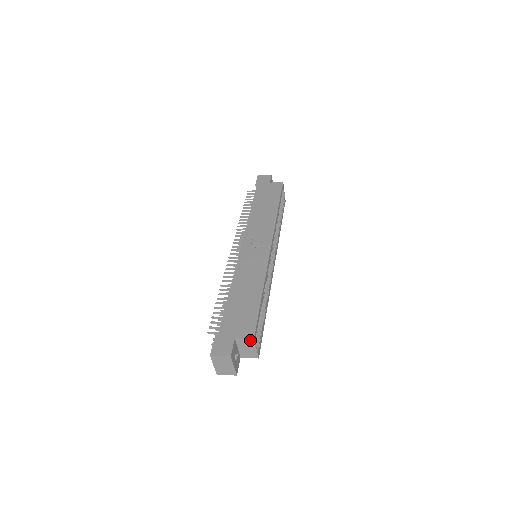
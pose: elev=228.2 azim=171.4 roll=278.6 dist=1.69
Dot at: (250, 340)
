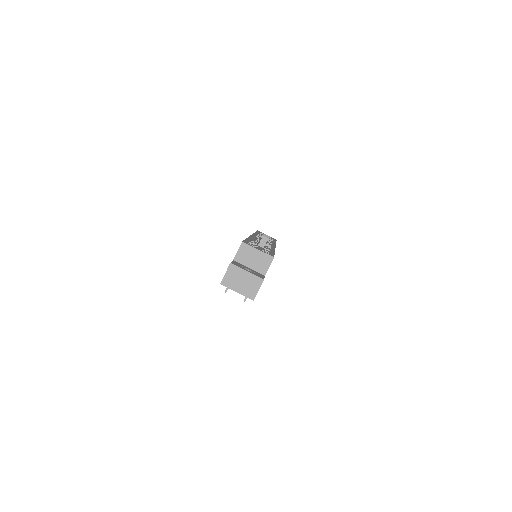
Dot at: (242, 247)
